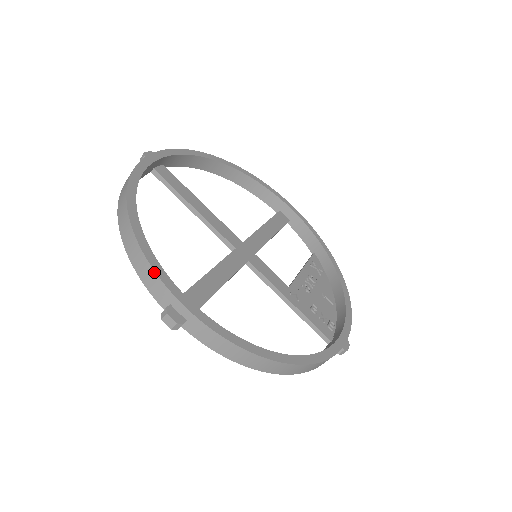
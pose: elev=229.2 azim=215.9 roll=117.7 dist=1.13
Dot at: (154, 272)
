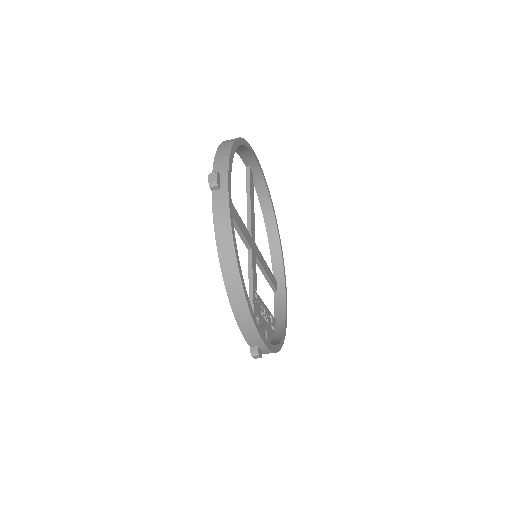
Dot at: (229, 157)
